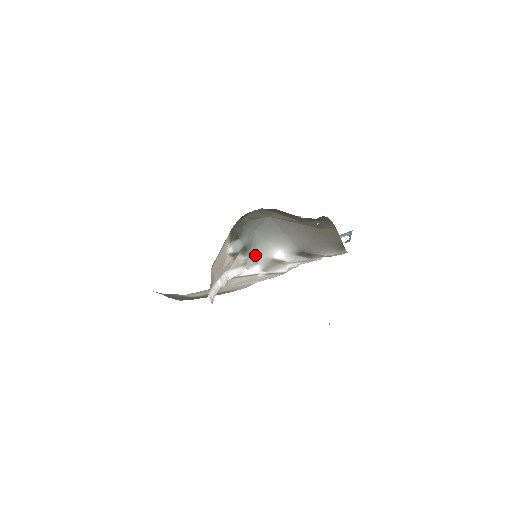
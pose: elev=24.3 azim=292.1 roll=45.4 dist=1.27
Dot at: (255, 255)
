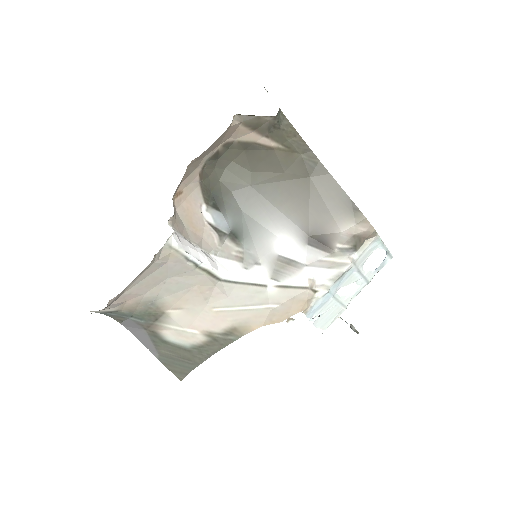
Dot at: (252, 249)
